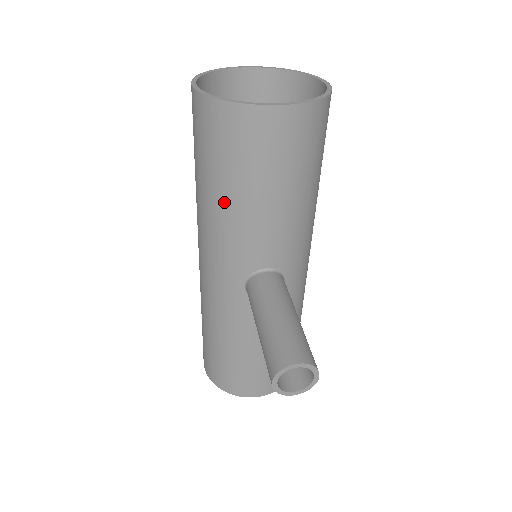
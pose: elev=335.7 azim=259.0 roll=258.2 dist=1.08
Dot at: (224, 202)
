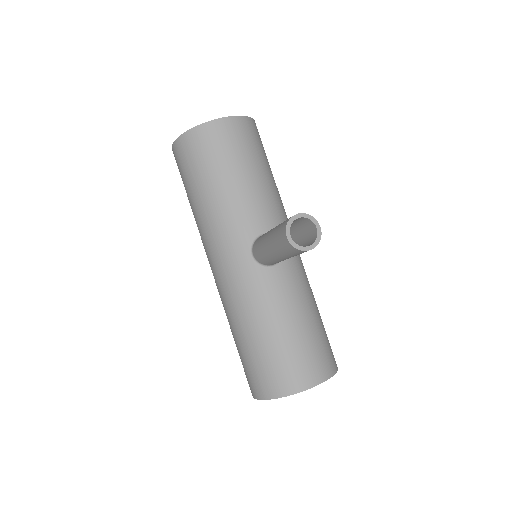
Dot at: (214, 194)
